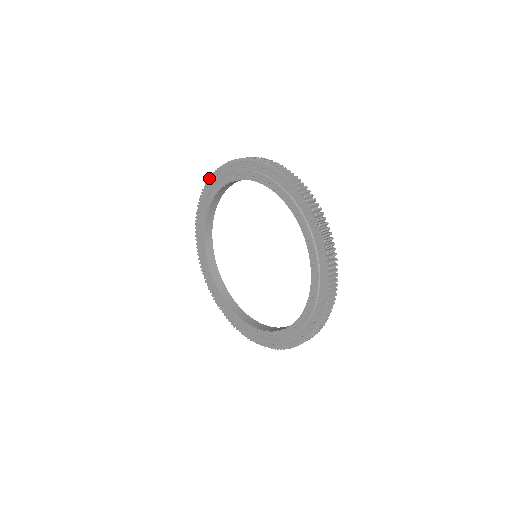
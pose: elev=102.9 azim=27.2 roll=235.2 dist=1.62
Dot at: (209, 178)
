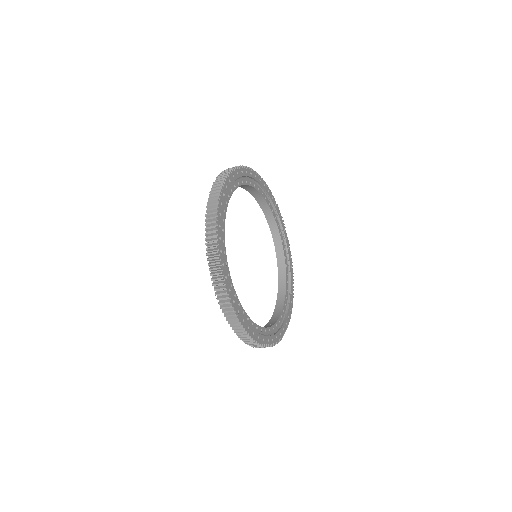
Dot at: occluded
